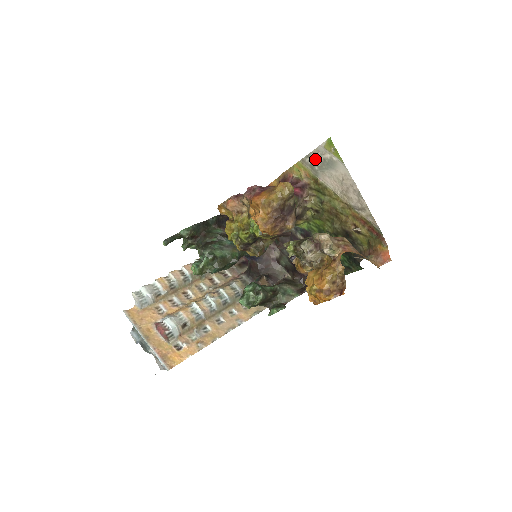
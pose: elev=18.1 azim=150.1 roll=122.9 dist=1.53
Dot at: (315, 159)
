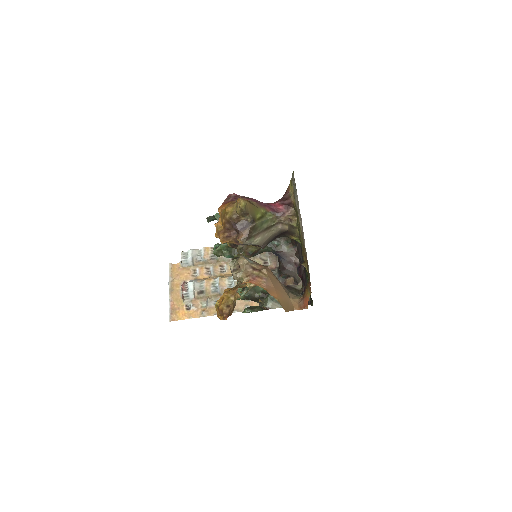
Dot at: (293, 181)
